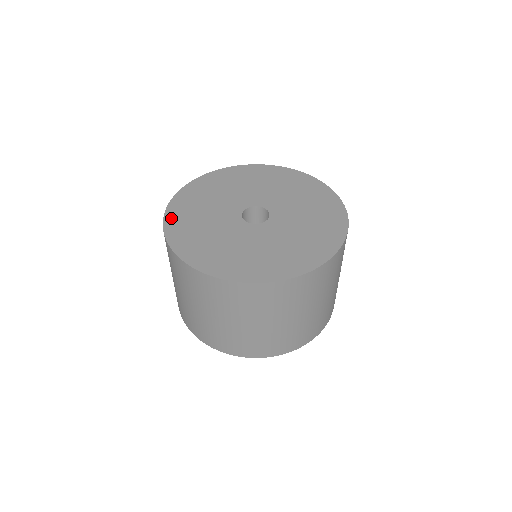
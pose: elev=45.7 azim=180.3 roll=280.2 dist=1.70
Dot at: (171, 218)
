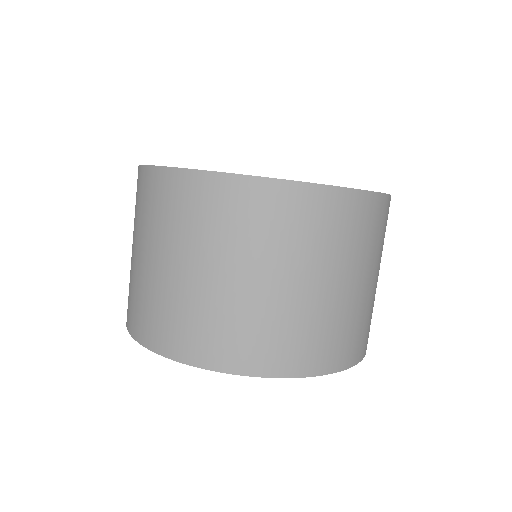
Dot at: occluded
